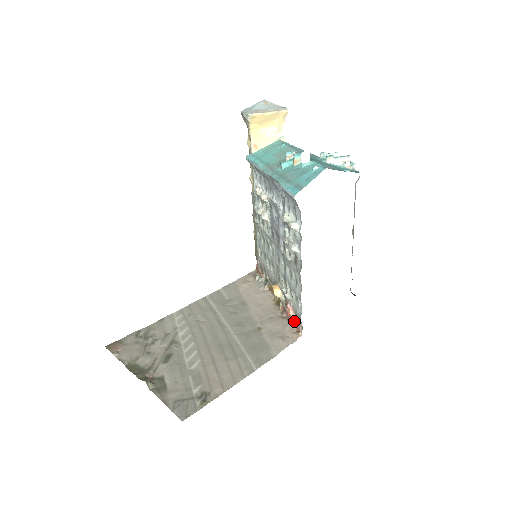
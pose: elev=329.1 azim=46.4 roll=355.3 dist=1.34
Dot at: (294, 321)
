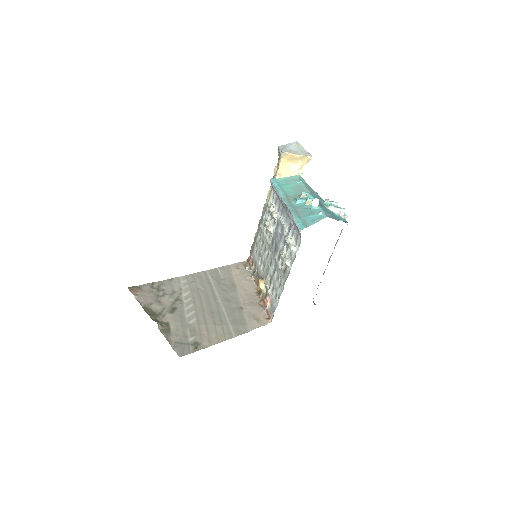
Dot at: (268, 310)
